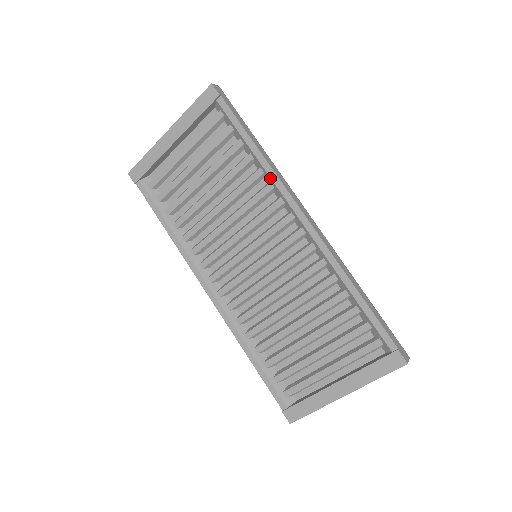
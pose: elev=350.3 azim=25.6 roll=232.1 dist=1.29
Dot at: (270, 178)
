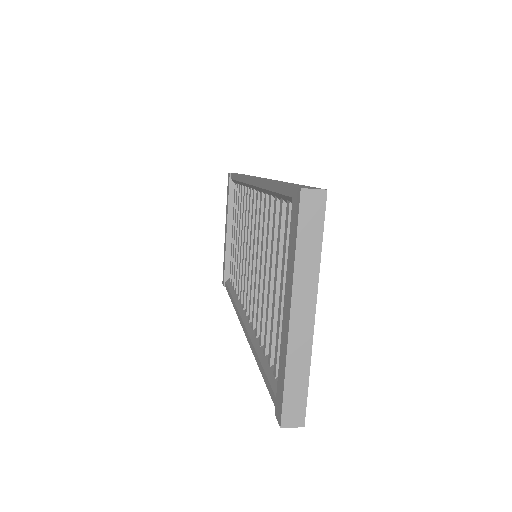
Dot at: (243, 183)
